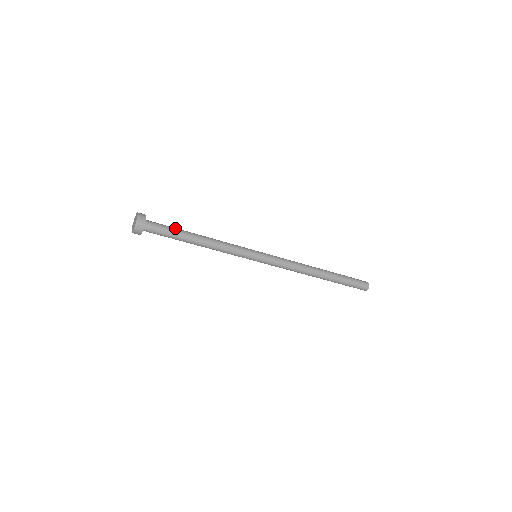
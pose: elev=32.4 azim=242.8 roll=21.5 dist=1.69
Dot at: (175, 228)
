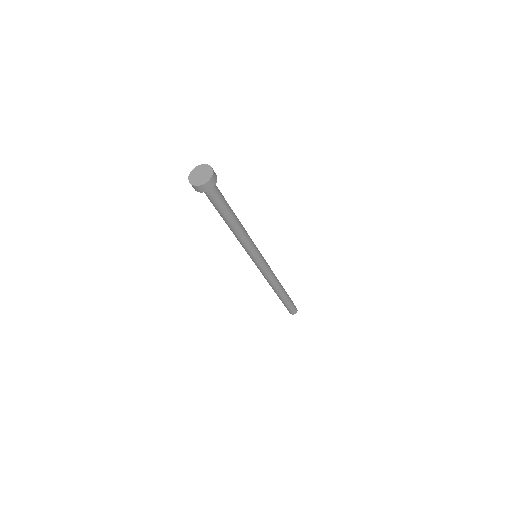
Dot at: occluded
